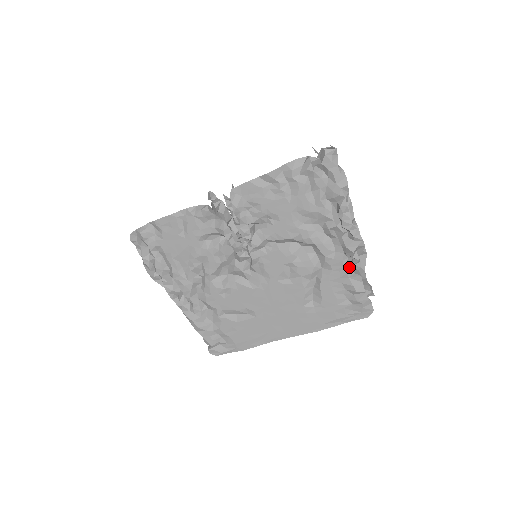
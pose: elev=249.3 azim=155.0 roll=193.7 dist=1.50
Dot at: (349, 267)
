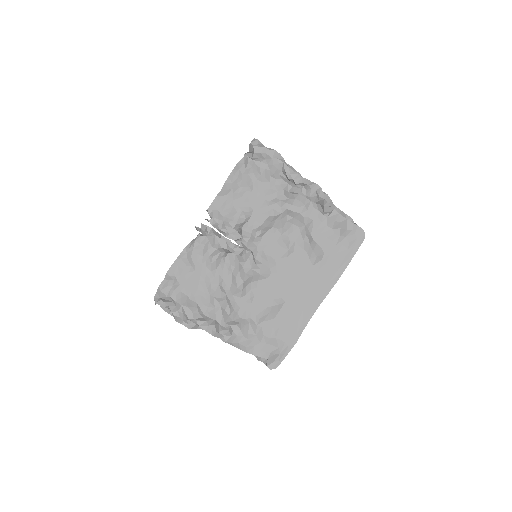
Dot at: (323, 212)
